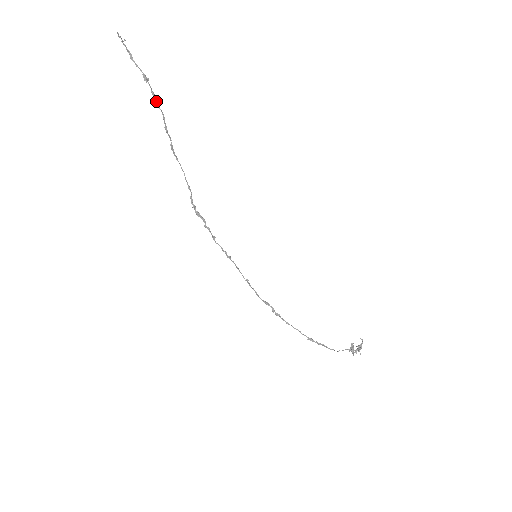
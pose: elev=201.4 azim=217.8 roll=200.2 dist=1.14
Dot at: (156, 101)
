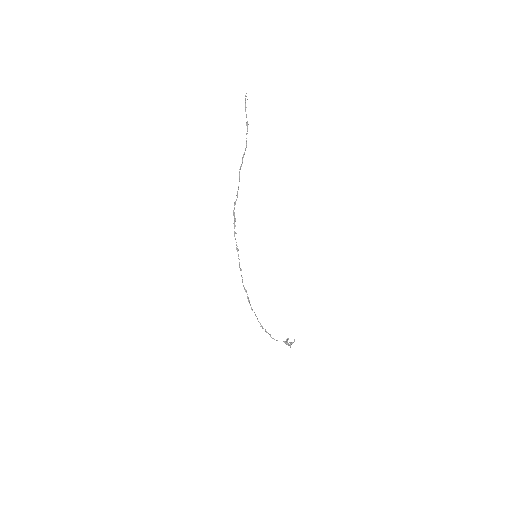
Dot at: occluded
